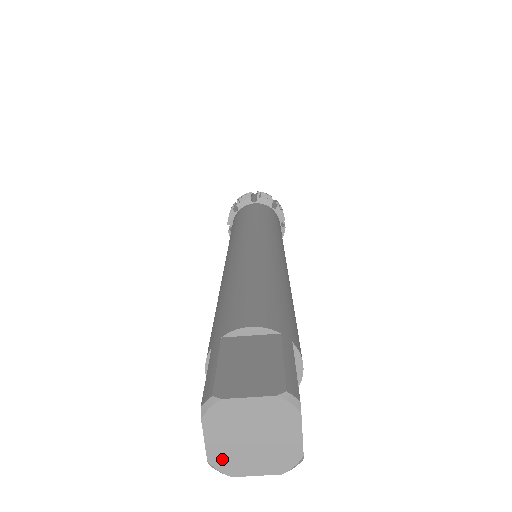
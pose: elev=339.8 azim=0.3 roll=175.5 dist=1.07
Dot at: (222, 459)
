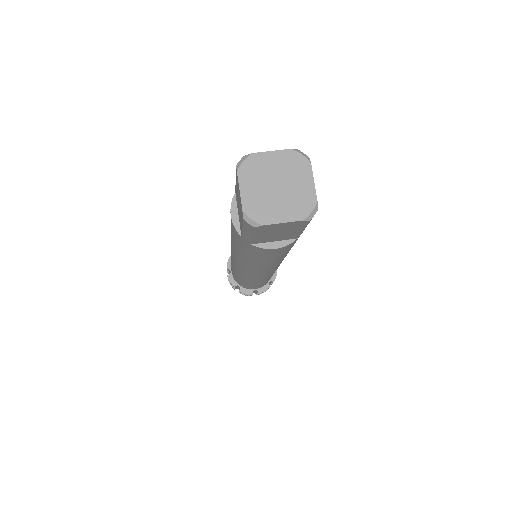
Dot at: (254, 208)
